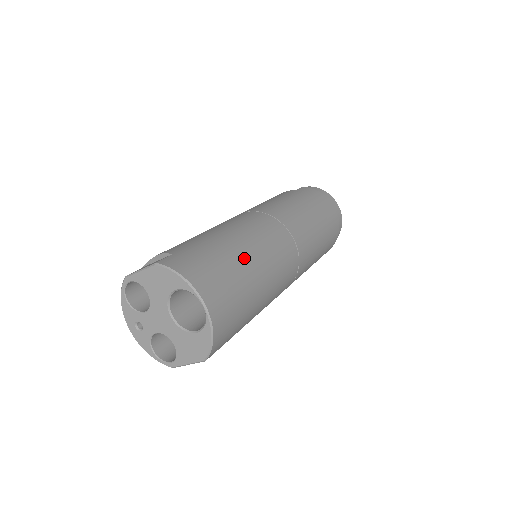
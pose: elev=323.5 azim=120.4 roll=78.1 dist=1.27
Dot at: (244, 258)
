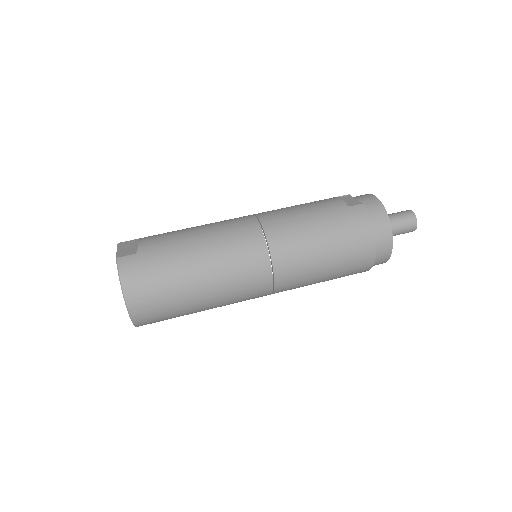
Dot at: (191, 279)
